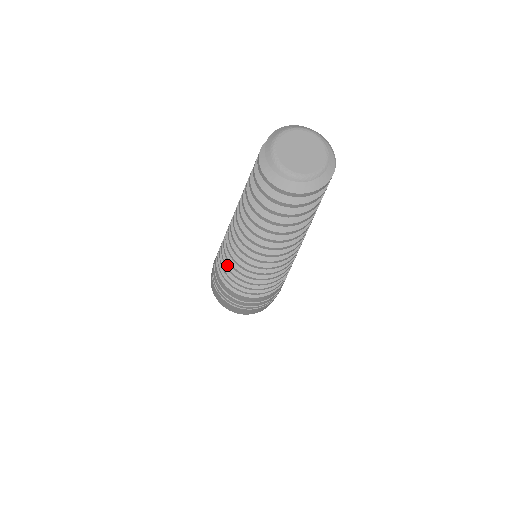
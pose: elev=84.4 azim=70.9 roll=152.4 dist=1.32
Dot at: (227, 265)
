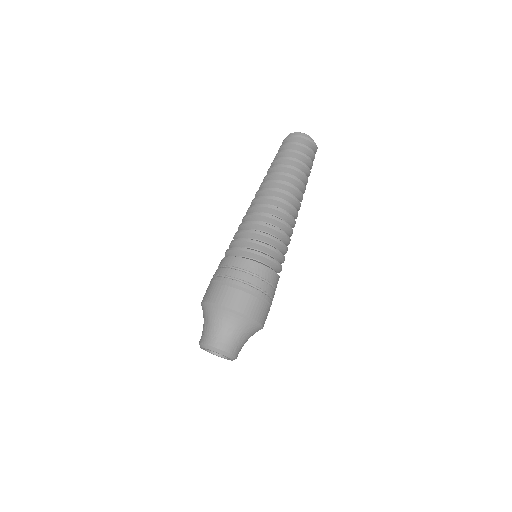
Dot at: (241, 230)
